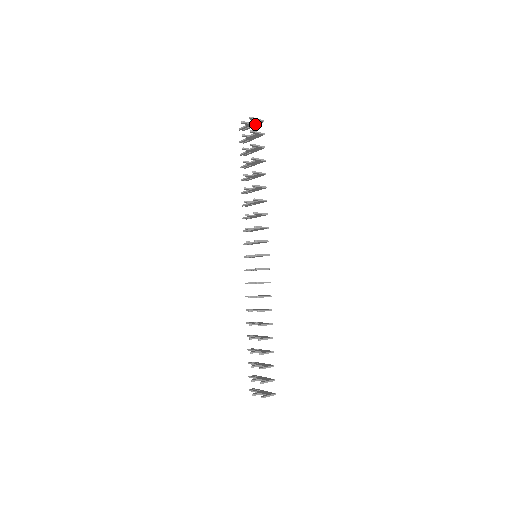
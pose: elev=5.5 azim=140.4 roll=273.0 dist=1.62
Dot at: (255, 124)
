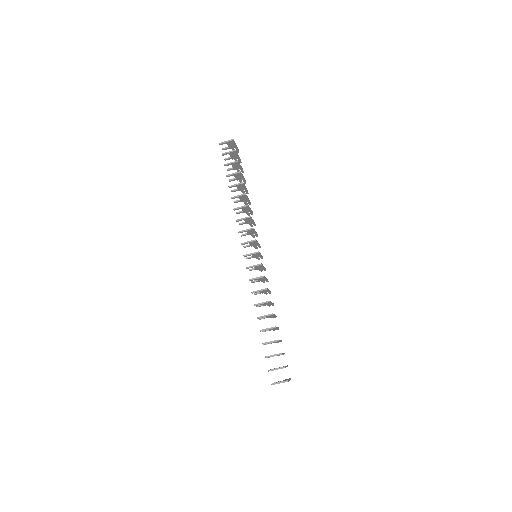
Dot at: (233, 145)
